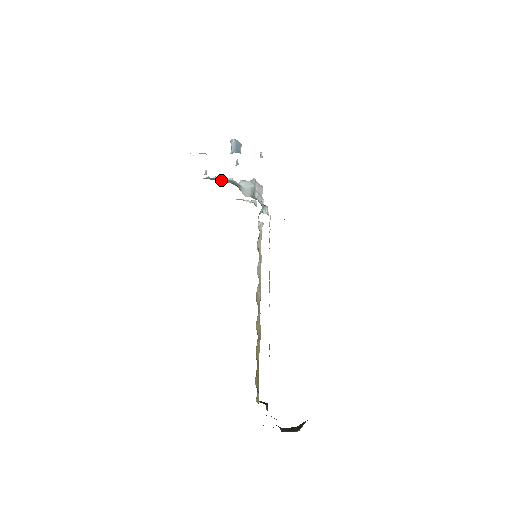
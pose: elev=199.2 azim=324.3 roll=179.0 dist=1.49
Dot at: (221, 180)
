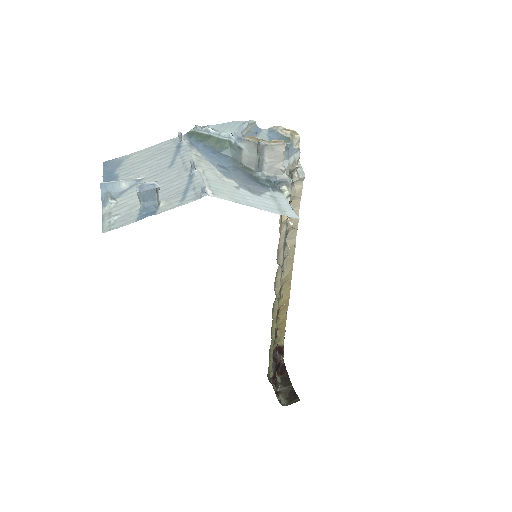
Dot at: (209, 141)
